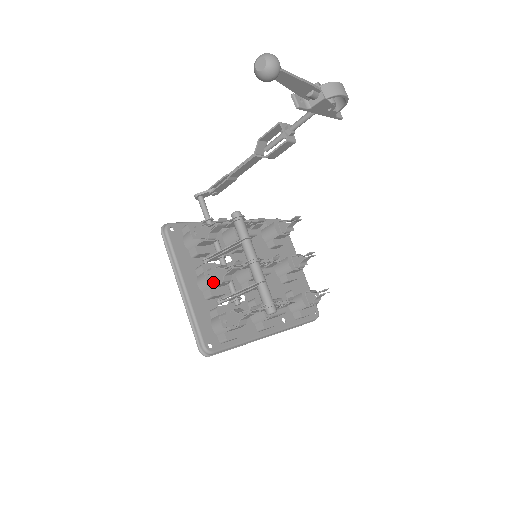
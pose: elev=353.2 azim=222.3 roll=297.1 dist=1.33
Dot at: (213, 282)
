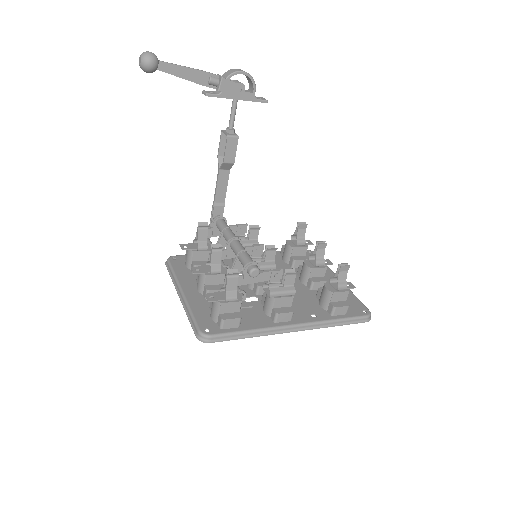
Dot at: (203, 275)
